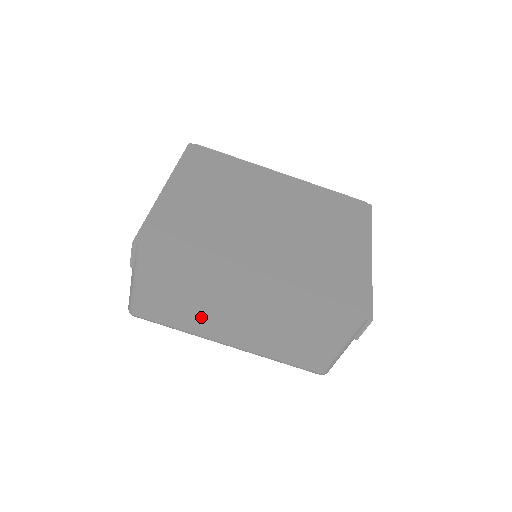
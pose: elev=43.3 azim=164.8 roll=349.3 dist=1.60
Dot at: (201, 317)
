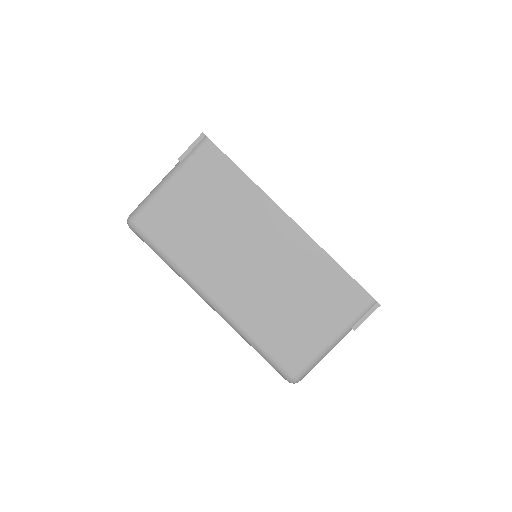
Dot at: (209, 247)
